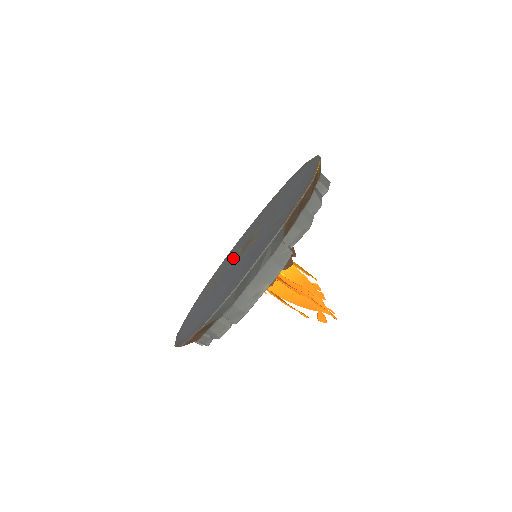
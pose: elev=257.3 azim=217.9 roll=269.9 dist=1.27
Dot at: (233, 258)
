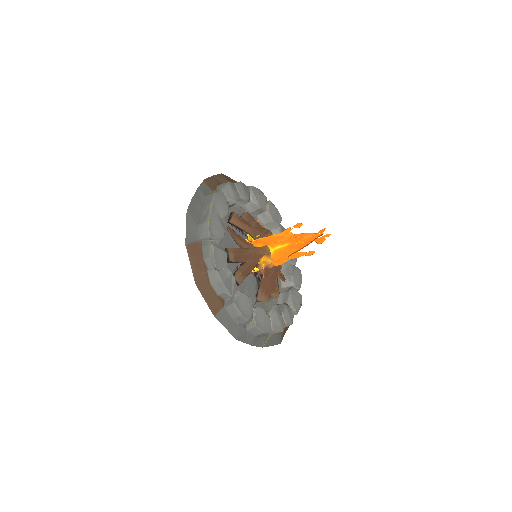
Dot at: occluded
